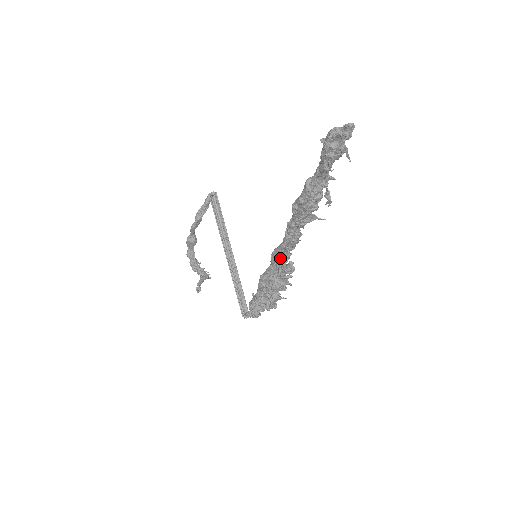
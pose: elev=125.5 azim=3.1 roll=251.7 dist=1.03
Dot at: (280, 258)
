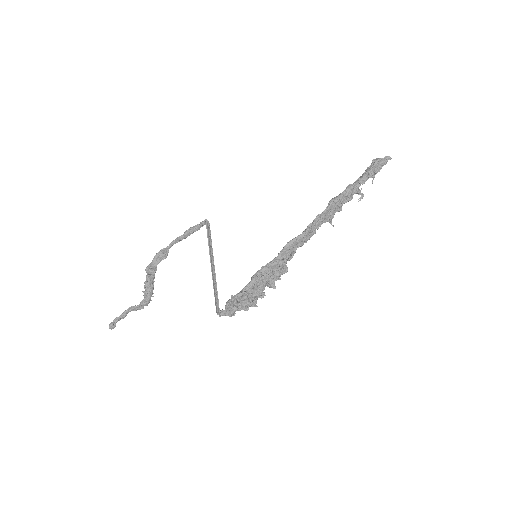
Dot at: (290, 250)
